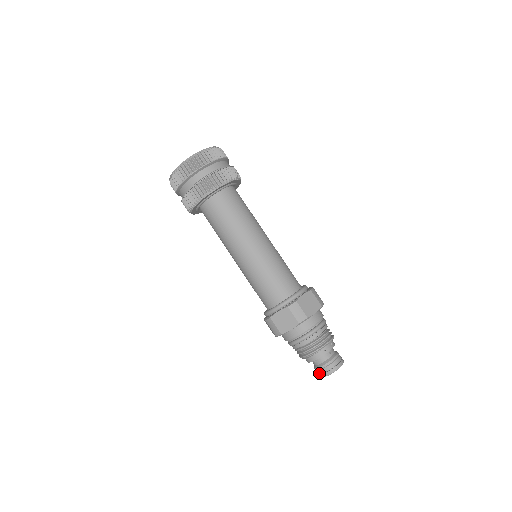
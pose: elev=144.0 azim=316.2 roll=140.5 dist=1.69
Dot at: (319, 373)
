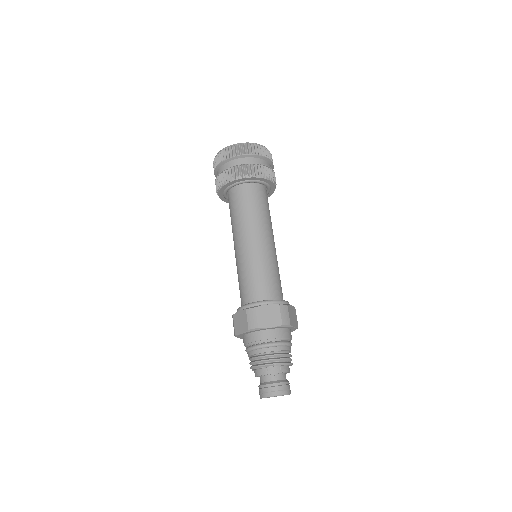
Dot at: (259, 392)
